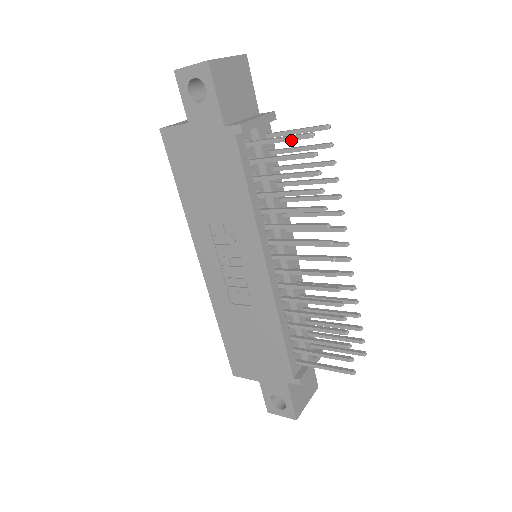
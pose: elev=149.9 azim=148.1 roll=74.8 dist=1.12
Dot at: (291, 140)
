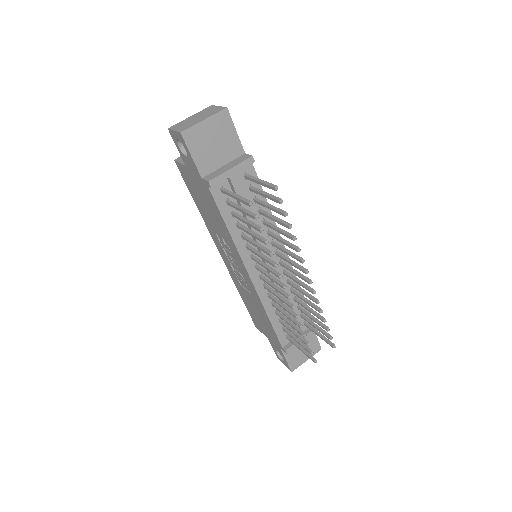
Dot at: occluded
